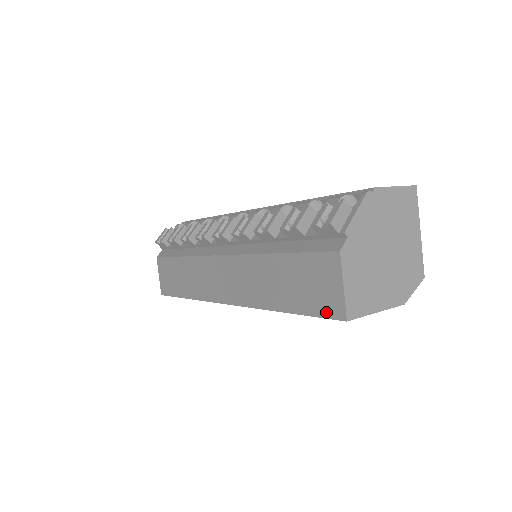
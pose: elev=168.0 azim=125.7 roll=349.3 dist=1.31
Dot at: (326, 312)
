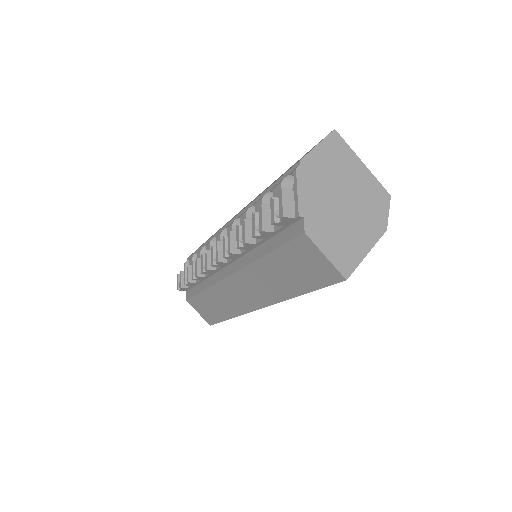
Dot at: (328, 281)
